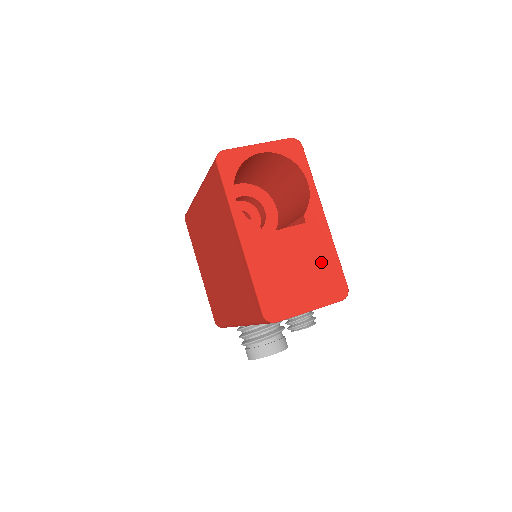
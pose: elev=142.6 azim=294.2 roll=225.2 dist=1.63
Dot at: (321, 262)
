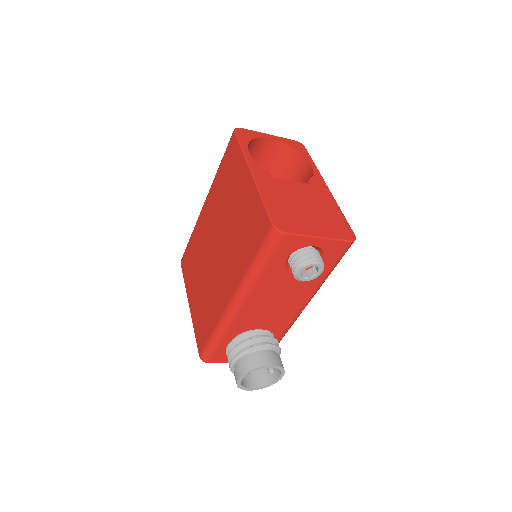
Dot at: (327, 210)
